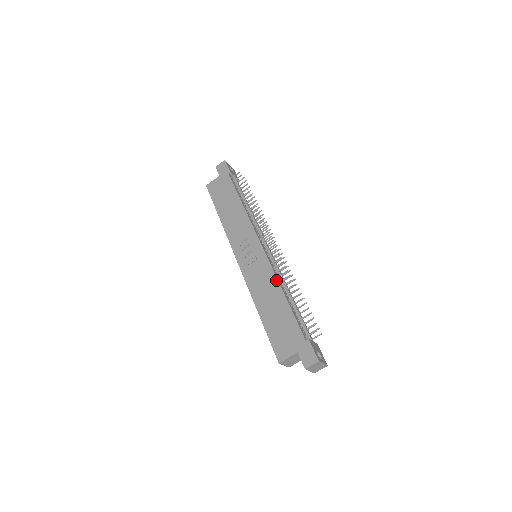
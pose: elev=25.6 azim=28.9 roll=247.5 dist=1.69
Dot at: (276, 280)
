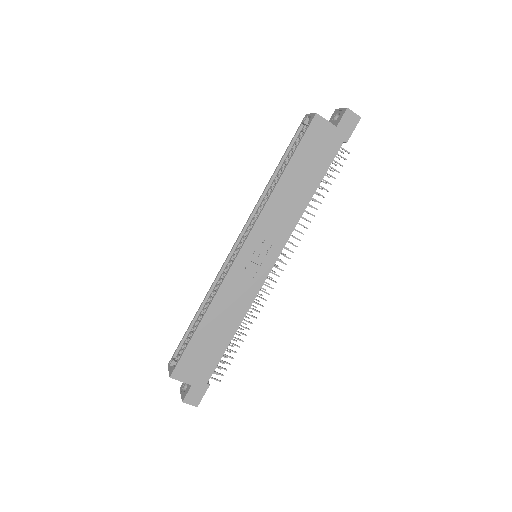
Dot at: (245, 313)
